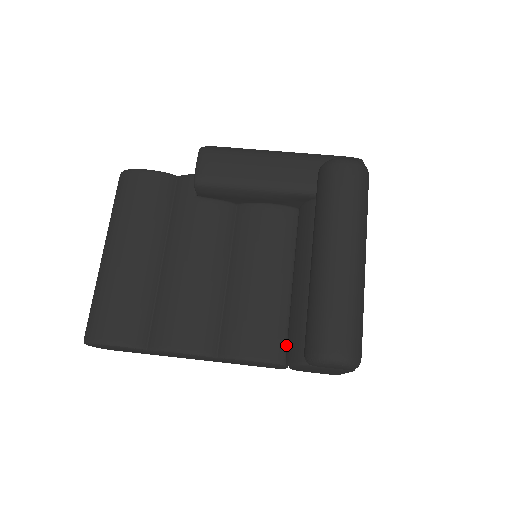
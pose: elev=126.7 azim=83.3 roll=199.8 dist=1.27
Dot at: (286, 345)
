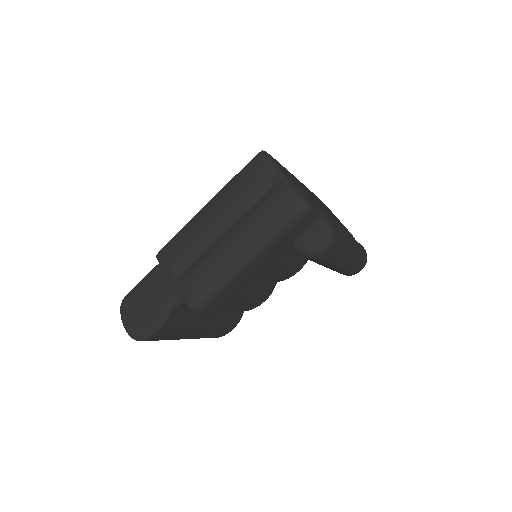
Dot at: occluded
